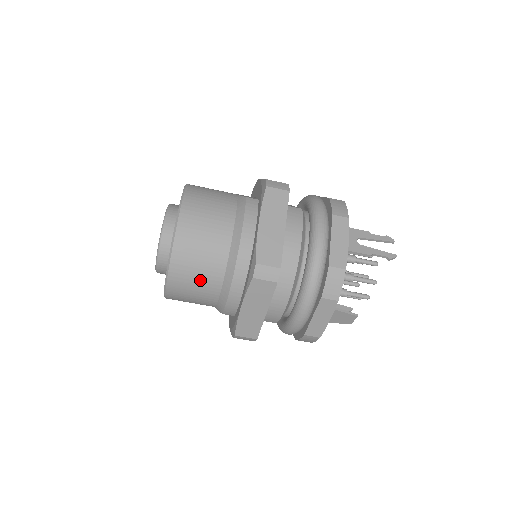
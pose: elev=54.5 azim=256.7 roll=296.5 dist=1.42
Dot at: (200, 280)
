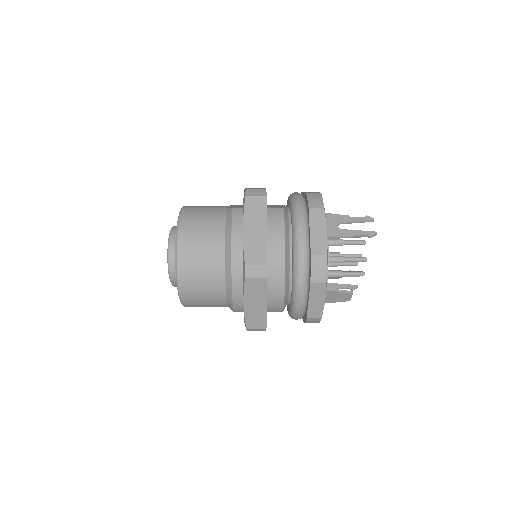
Dot at: (206, 287)
